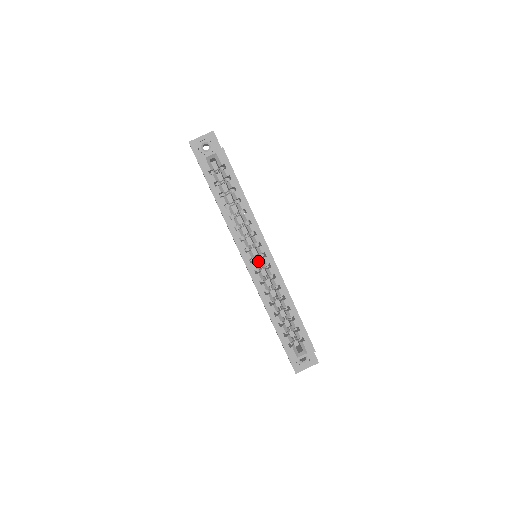
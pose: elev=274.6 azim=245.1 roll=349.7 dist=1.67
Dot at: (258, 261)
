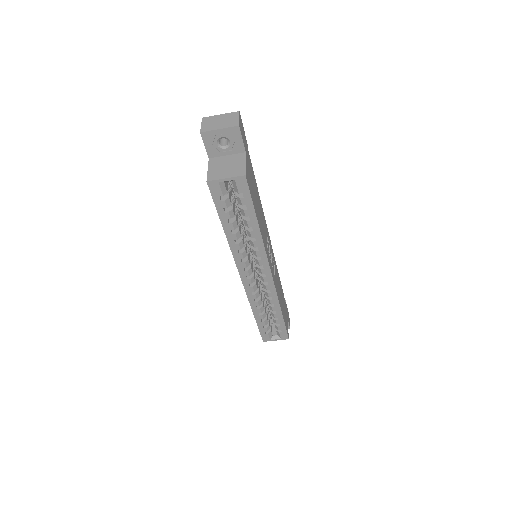
Dot at: occluded
